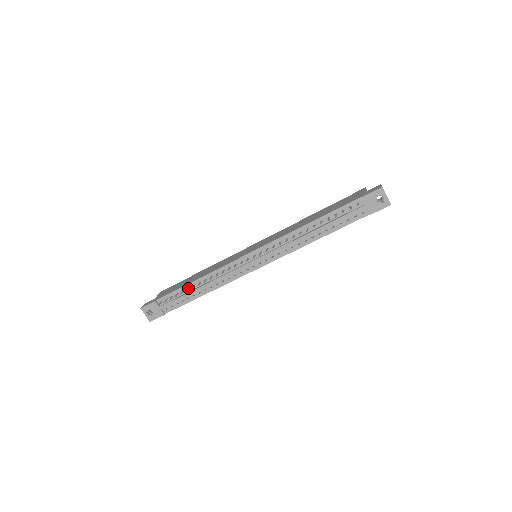
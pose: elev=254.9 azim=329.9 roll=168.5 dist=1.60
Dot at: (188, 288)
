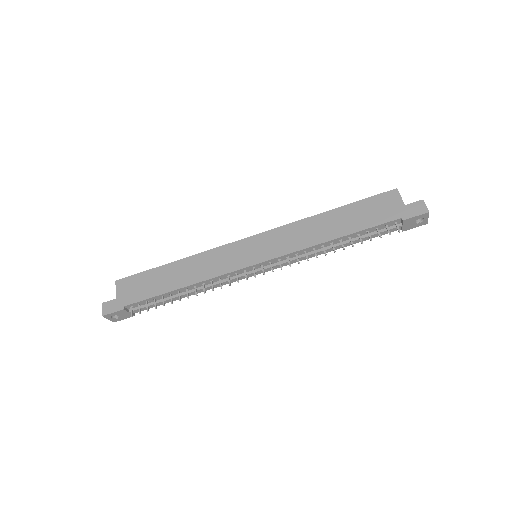
Dot at: (171, 296)
